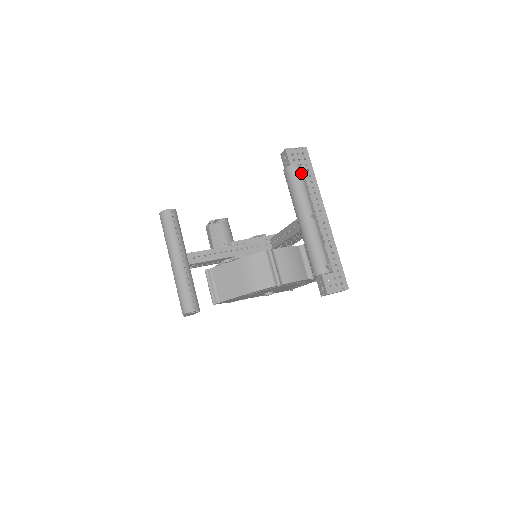
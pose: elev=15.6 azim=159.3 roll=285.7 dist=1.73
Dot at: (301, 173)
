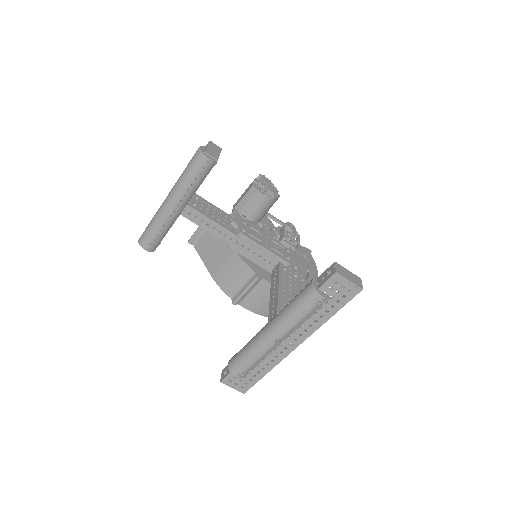
Dot at: (317, 306)
